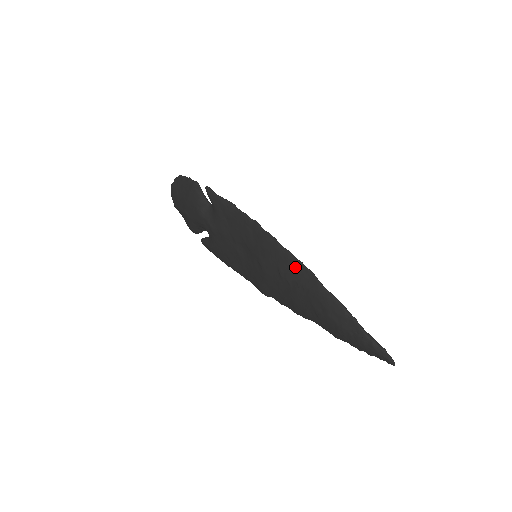
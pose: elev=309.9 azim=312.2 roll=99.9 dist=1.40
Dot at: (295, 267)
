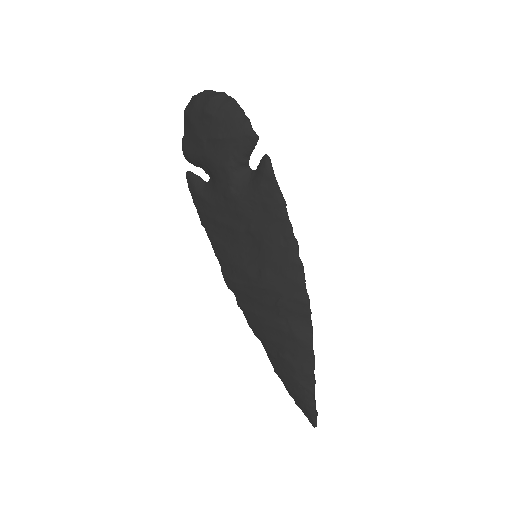
Dot at: (301, 311)
